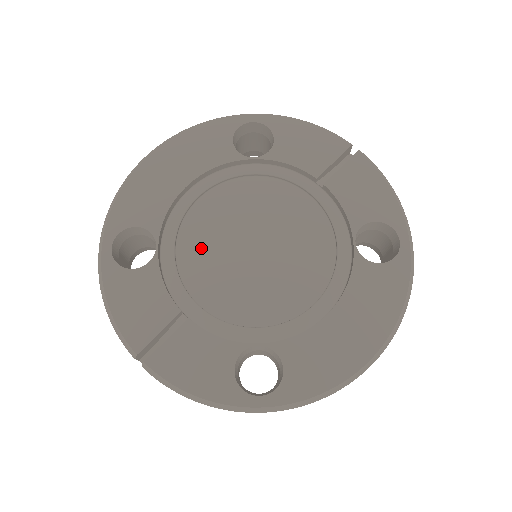
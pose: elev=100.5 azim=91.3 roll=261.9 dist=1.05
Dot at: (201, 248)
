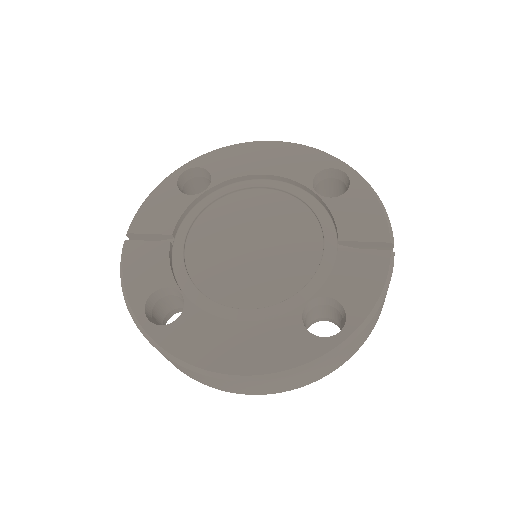
Dot at: (226, 215)
